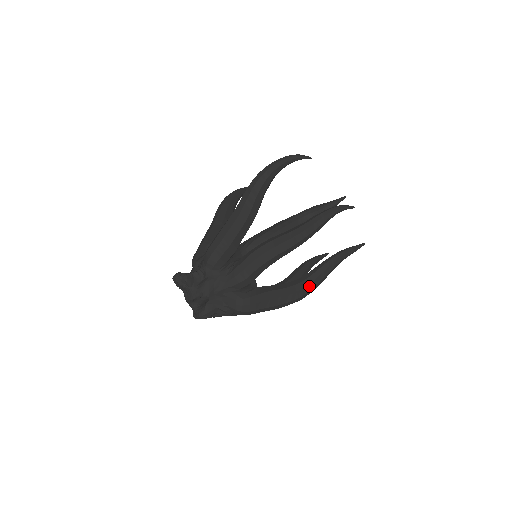
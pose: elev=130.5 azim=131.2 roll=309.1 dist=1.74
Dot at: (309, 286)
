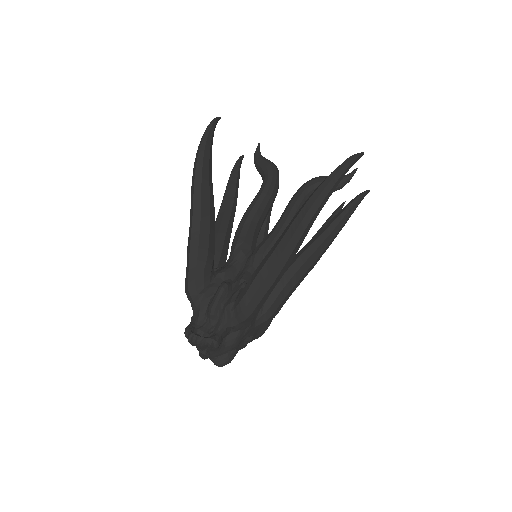
Dot at: occluded
